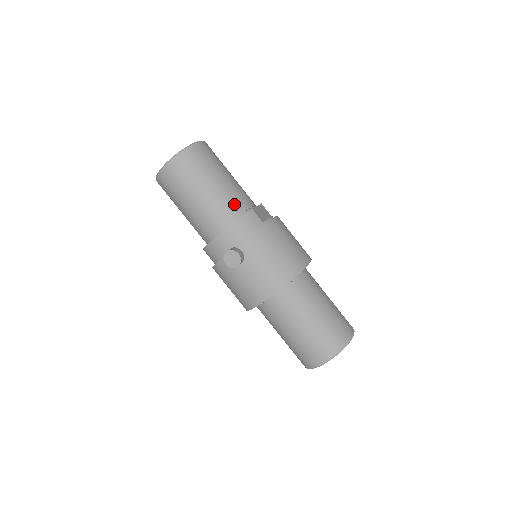
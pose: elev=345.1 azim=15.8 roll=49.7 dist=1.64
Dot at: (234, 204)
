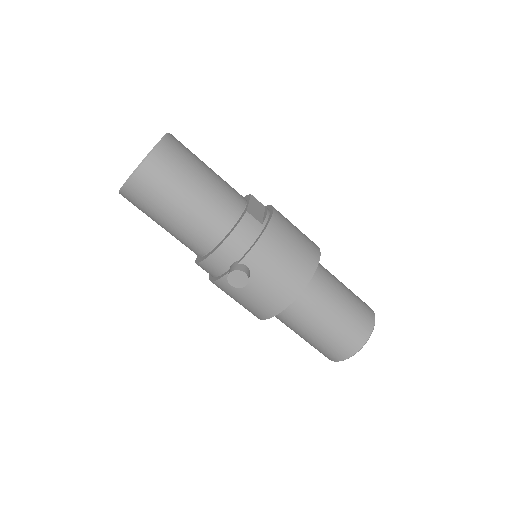
Dot at: (224, 210)
